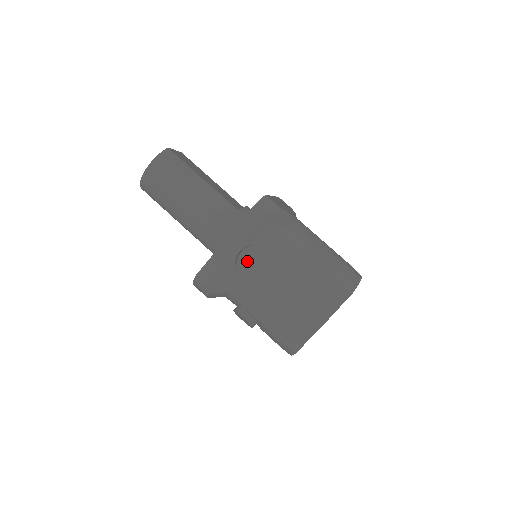
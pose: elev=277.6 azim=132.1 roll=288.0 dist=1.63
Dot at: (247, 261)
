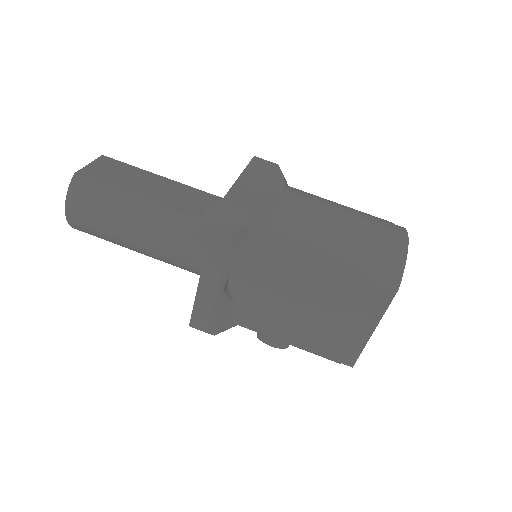
Dot at: (241, 287)
